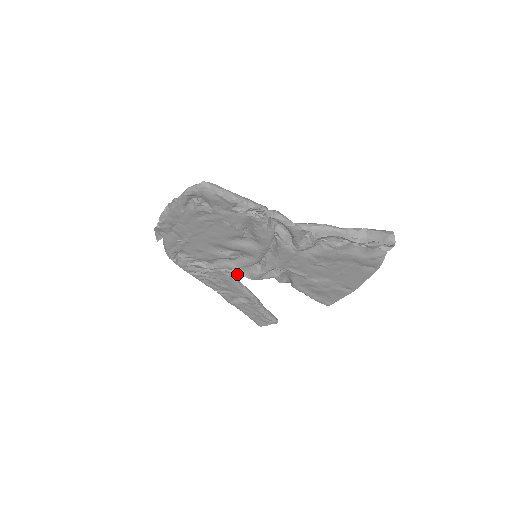
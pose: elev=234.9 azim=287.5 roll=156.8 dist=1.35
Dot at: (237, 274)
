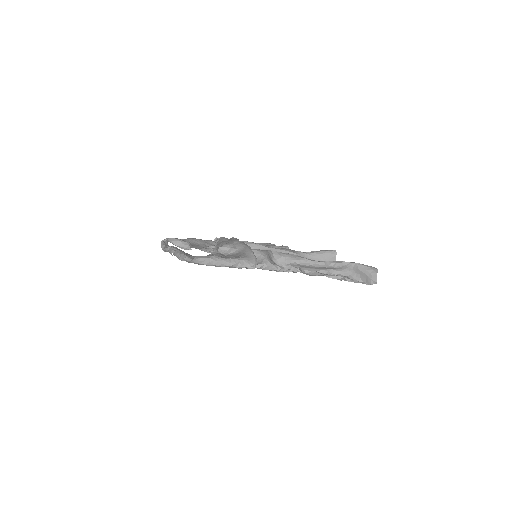
Dot at: occluded
